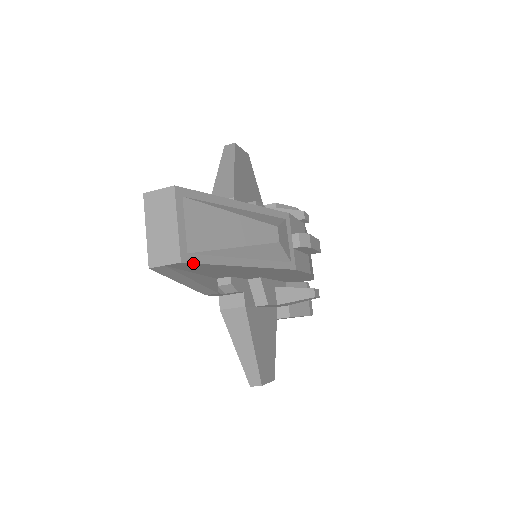
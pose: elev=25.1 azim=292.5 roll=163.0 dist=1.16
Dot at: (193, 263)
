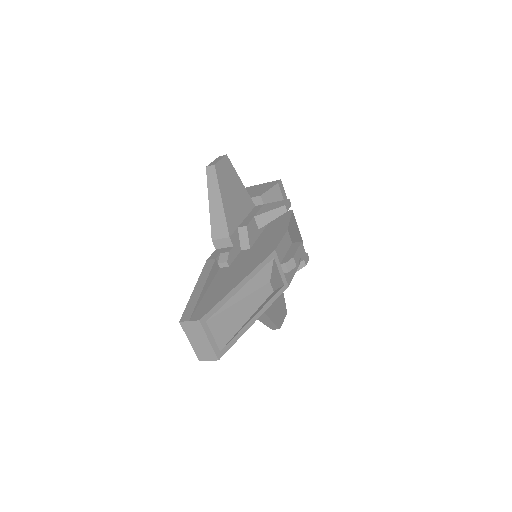
Dot at: occluded
